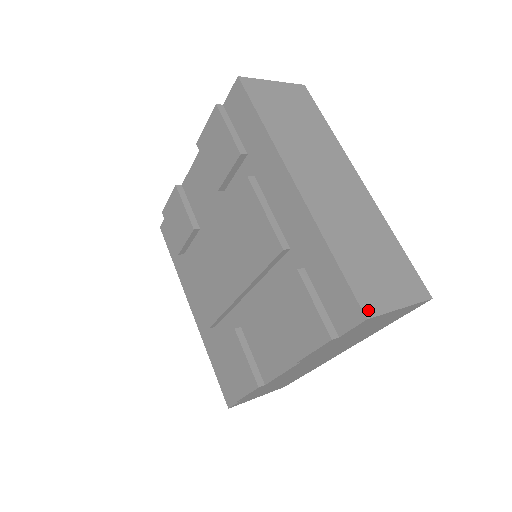
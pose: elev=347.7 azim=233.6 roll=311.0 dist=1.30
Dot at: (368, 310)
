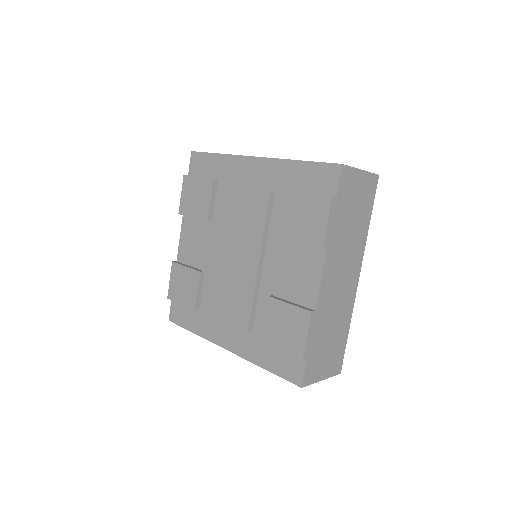
Dot at: (340, 164)
